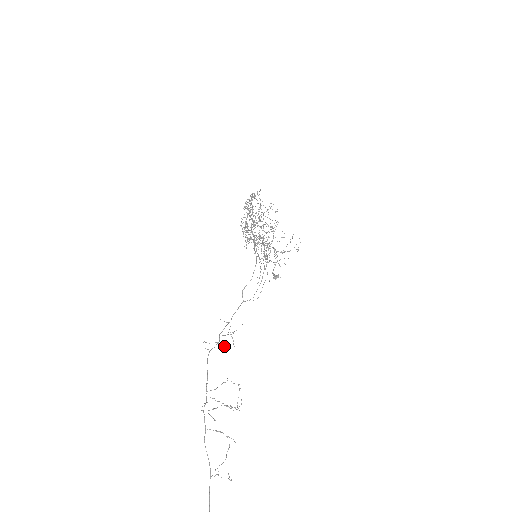
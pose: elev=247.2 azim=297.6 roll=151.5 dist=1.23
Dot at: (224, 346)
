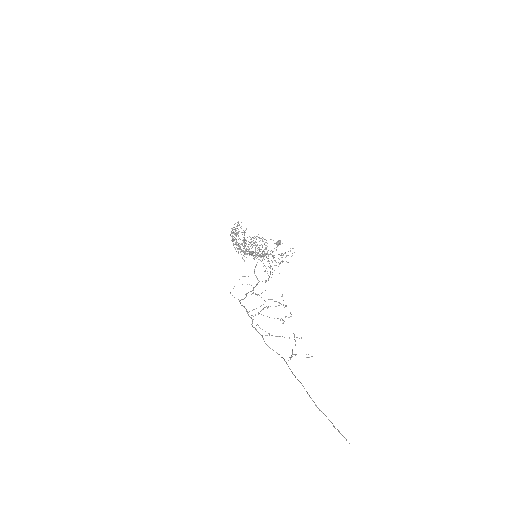
Dot at: occluded
